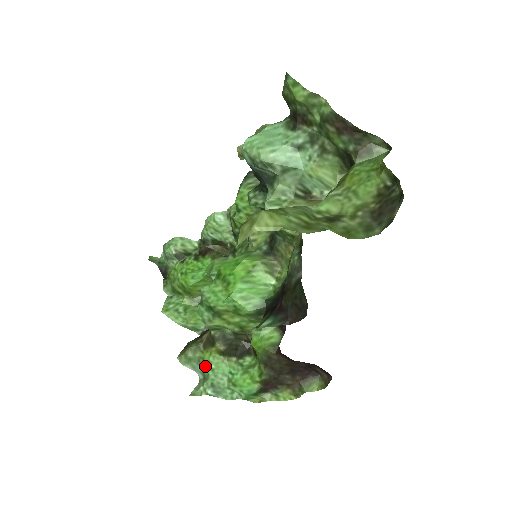
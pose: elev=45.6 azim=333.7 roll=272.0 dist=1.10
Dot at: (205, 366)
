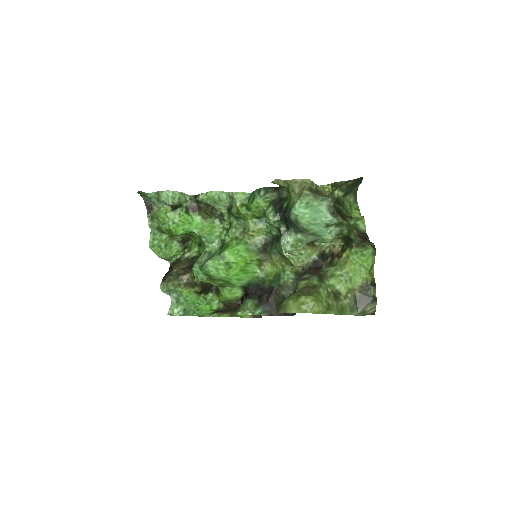
Dot at: (182, 297)
